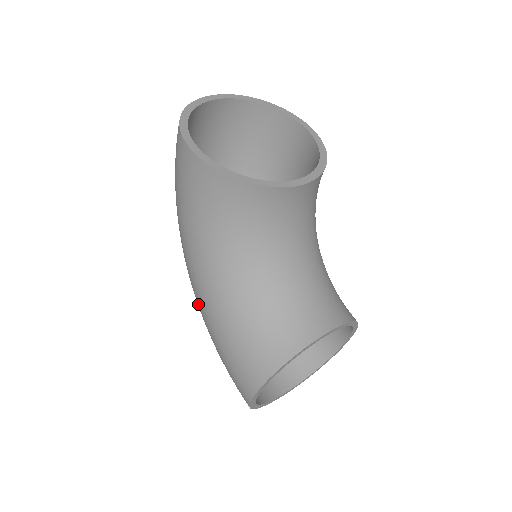
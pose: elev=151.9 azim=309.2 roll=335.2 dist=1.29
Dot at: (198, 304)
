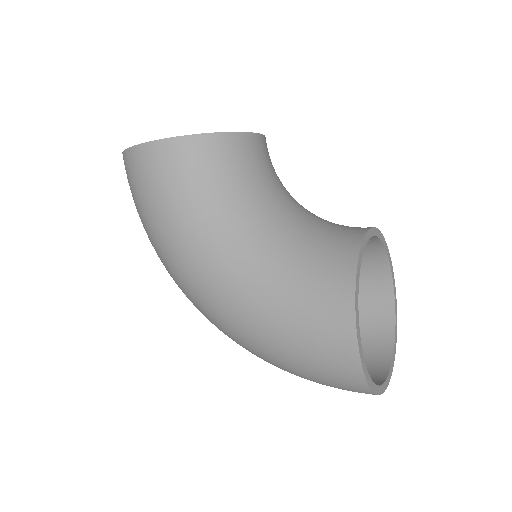
Dot at: (230, 315)
